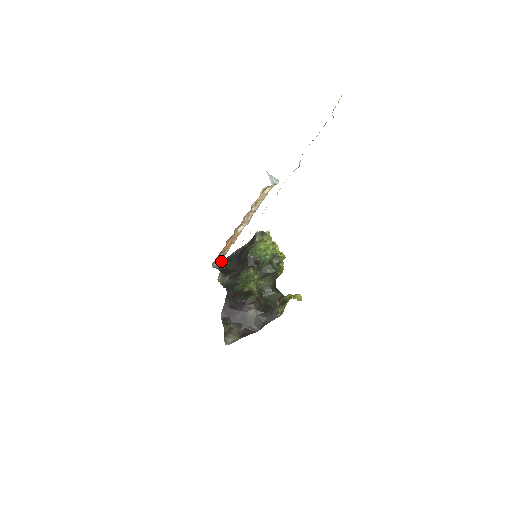
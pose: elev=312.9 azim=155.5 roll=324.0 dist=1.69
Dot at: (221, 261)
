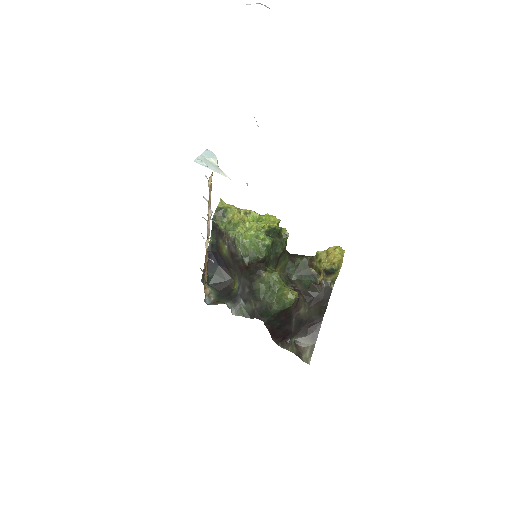
Dot at: (207, 287)
